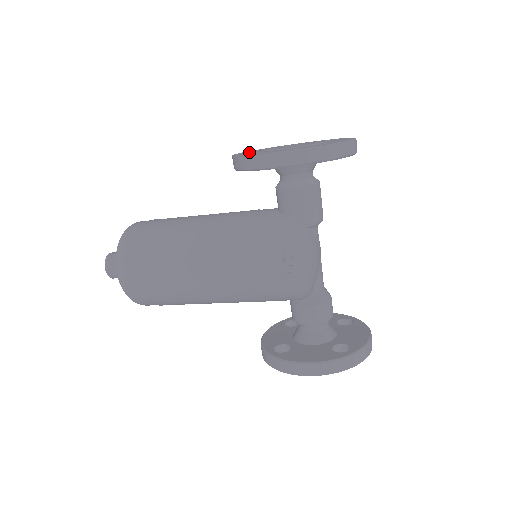
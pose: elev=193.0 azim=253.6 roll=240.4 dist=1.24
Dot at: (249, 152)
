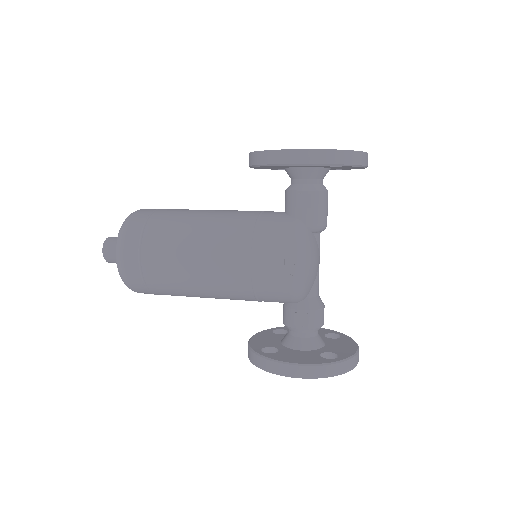
Dot at: occluded
